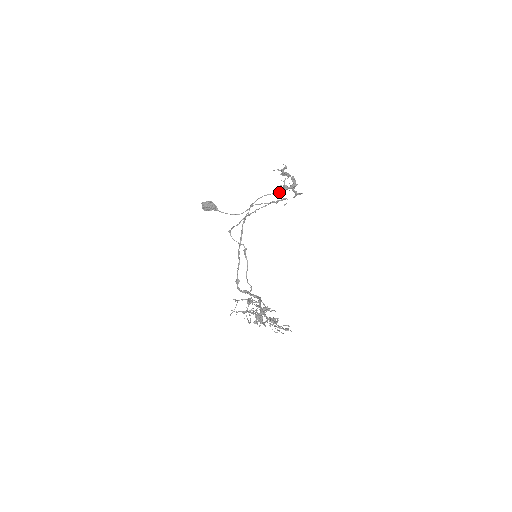
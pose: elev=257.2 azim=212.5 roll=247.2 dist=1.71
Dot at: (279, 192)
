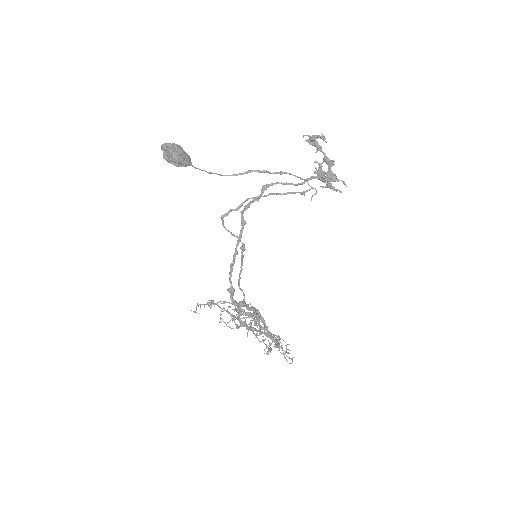
Dot at: (310, 179)
